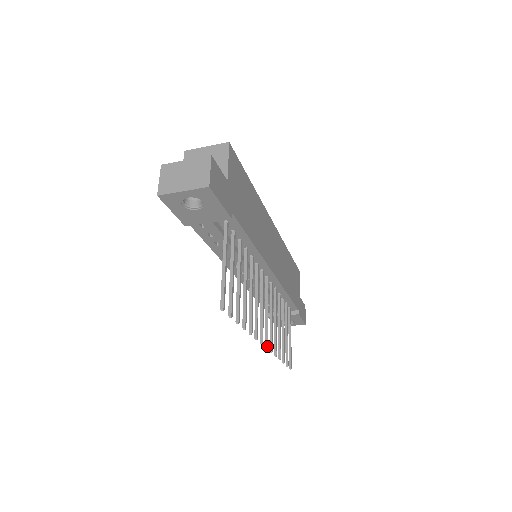
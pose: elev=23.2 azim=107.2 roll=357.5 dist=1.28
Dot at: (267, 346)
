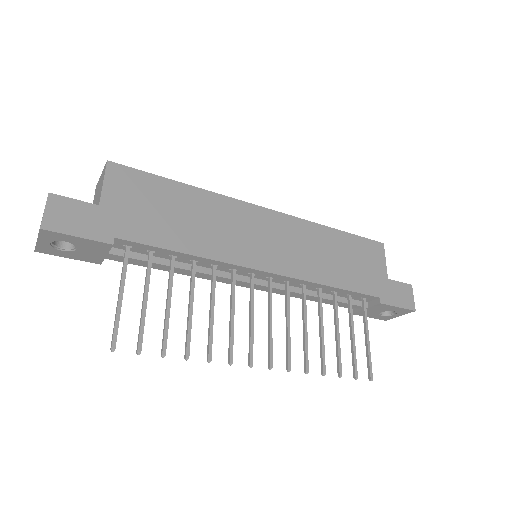
Dot at: (269, 366)
